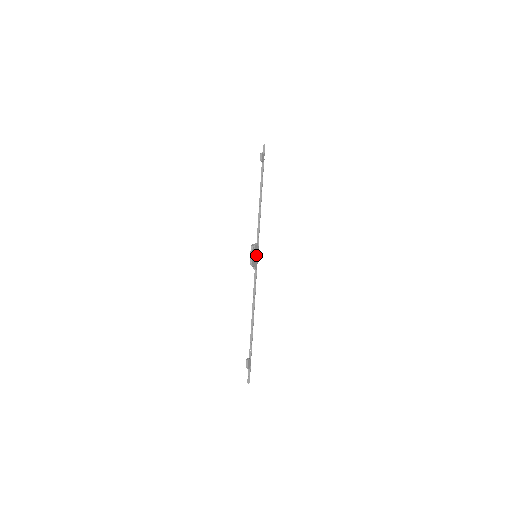
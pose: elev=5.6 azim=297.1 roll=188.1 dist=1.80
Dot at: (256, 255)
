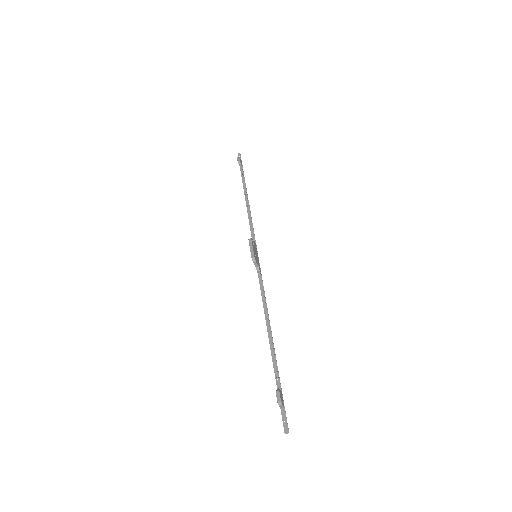
Dot at: (256, 254)
